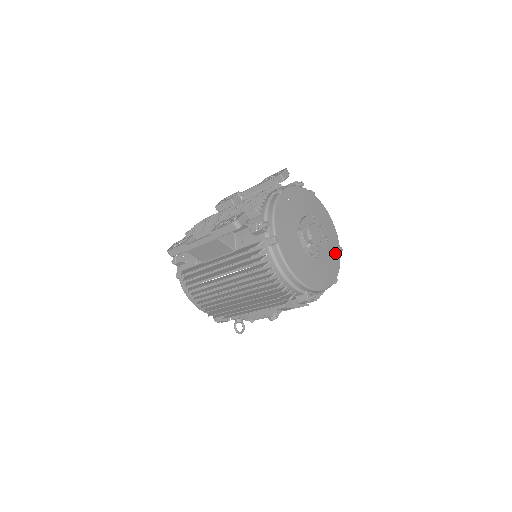
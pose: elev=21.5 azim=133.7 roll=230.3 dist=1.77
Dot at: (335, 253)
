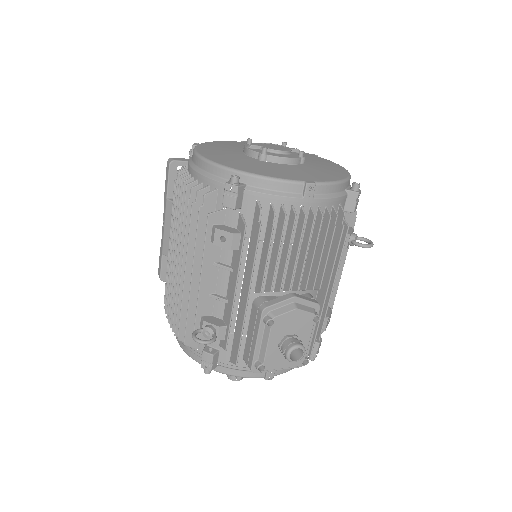
Dot at: (328, 175)
